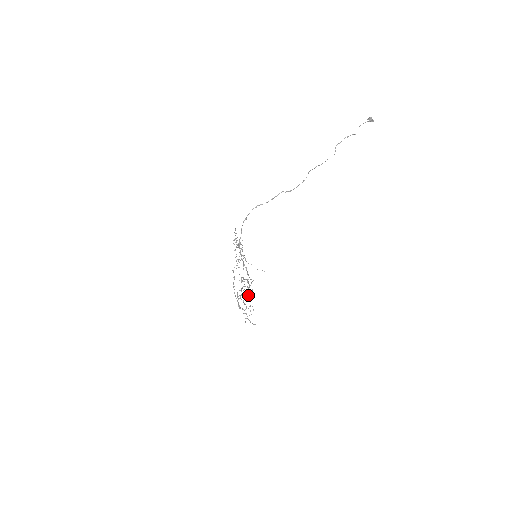
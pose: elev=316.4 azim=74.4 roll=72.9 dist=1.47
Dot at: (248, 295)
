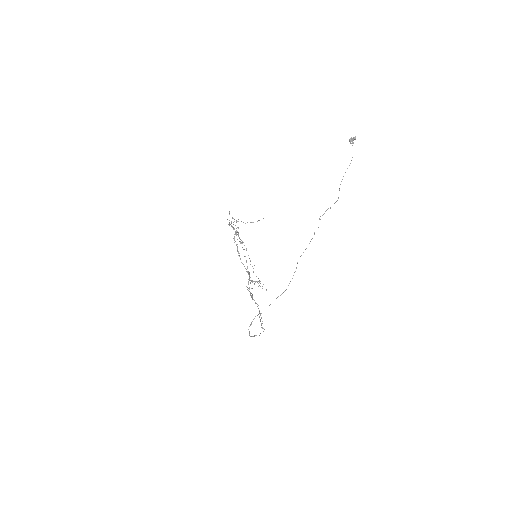
Dot at: occluded
